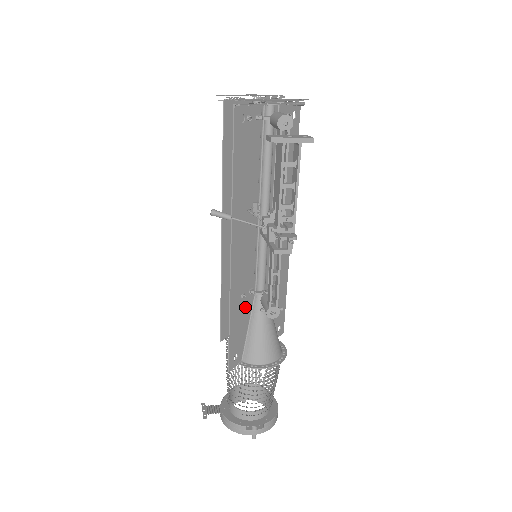
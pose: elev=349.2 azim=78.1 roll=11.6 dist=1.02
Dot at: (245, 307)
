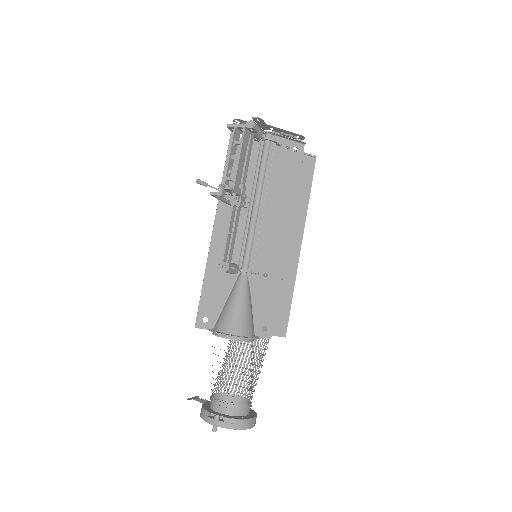
Dot at: (225, 280)
